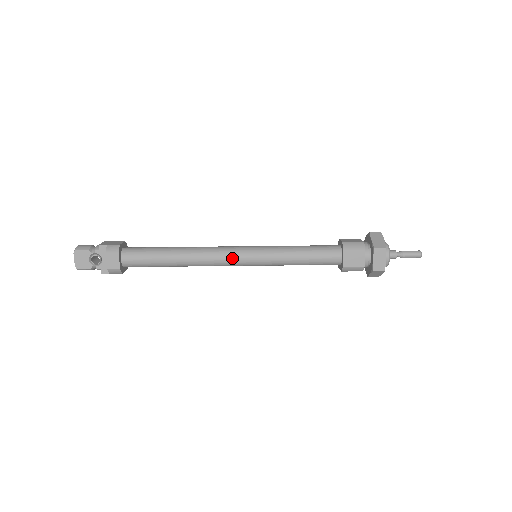
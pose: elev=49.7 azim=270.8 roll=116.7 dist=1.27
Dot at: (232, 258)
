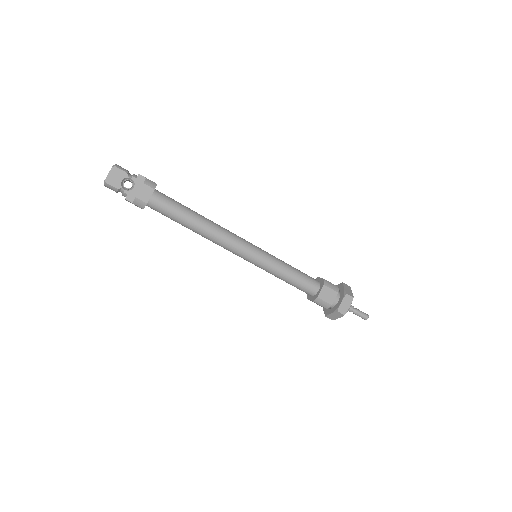
Dot at: (241, 246)
